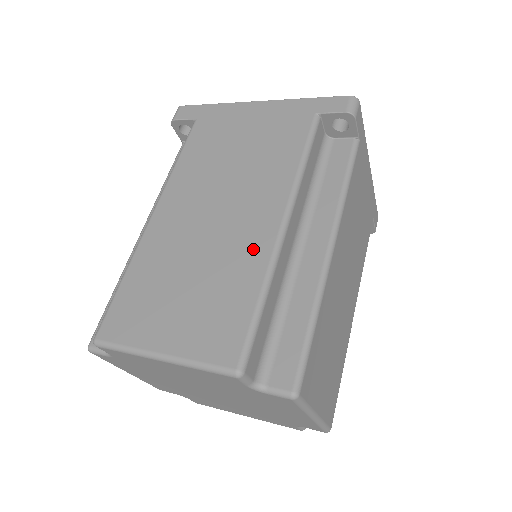
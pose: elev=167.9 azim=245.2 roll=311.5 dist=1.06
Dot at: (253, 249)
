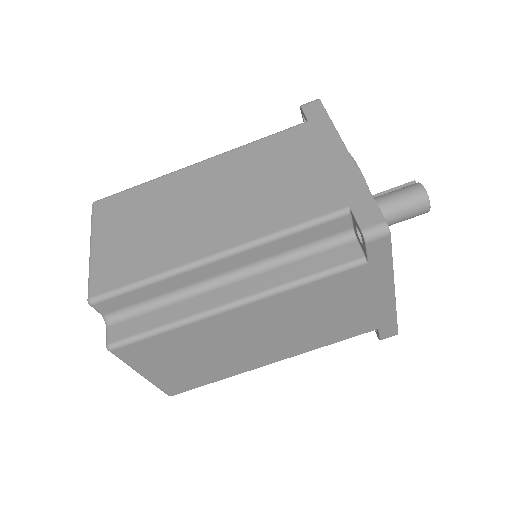
Dot at: (185, 249)
